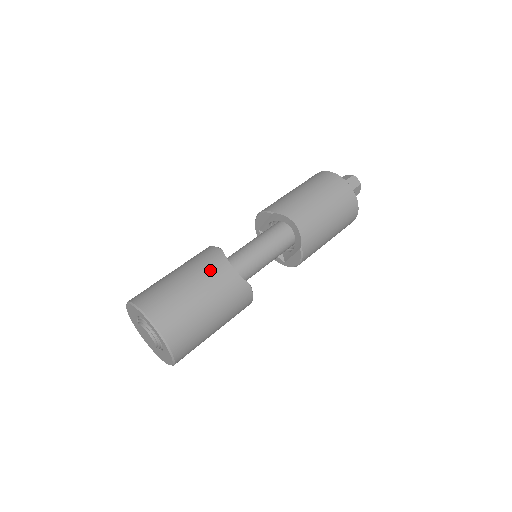
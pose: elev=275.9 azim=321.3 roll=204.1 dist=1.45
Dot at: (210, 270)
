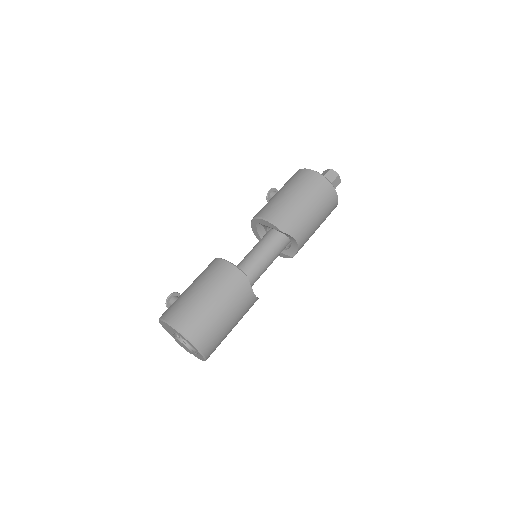
Dot at: (240, 300)
